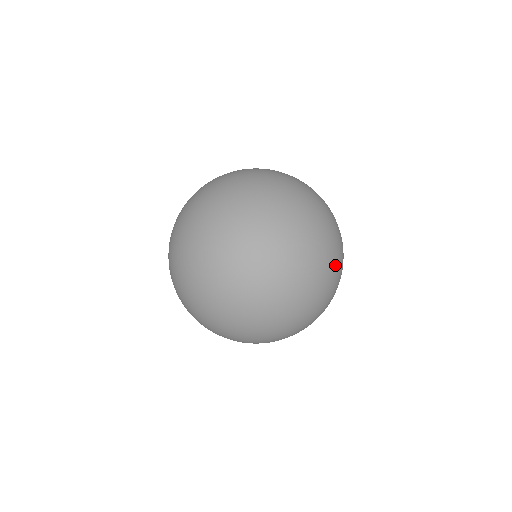
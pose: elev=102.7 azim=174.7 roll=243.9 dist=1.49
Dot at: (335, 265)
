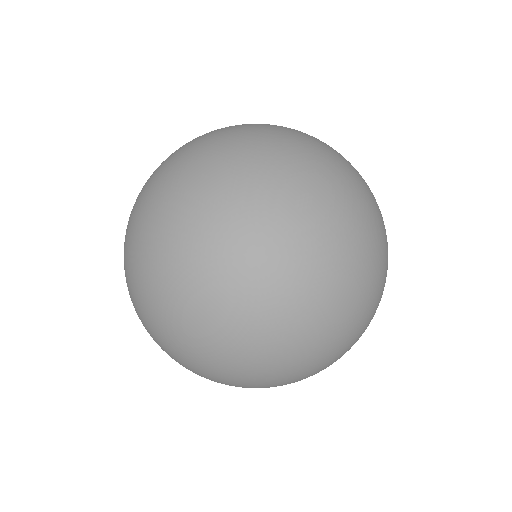
Dot at: occluded
